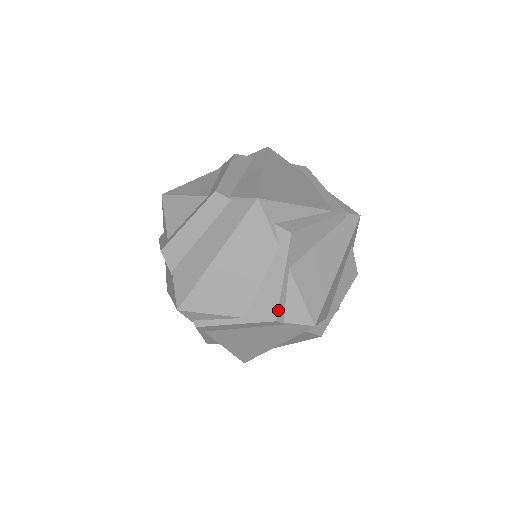
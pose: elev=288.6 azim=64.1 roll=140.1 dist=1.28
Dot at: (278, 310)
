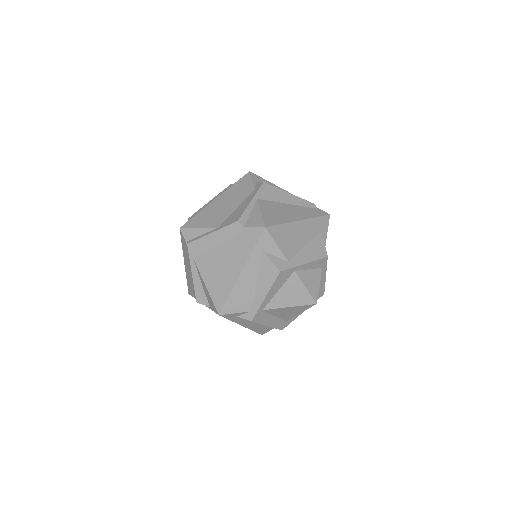
Dot at: (241, 216)
